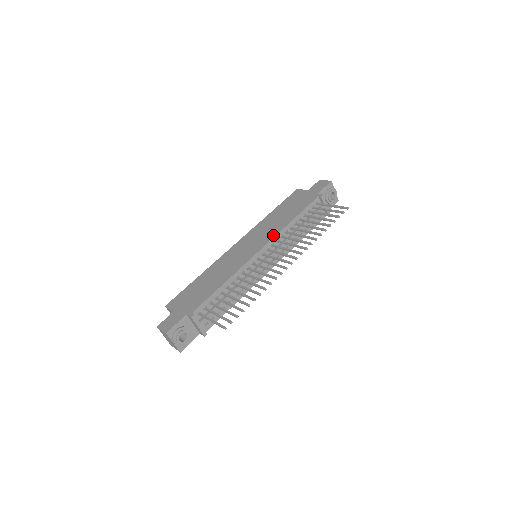
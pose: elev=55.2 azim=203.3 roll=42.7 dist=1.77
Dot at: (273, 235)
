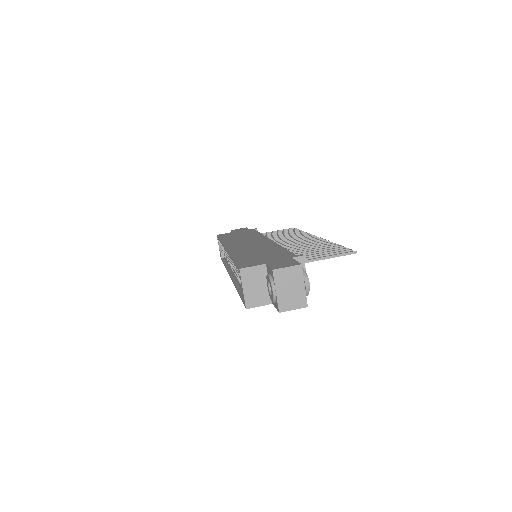
Dot at: (262, 236)
